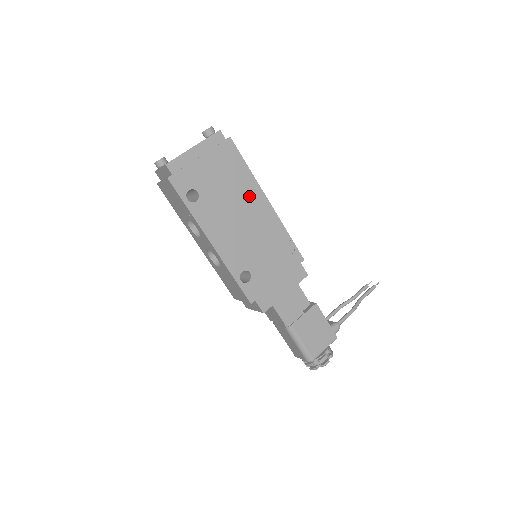
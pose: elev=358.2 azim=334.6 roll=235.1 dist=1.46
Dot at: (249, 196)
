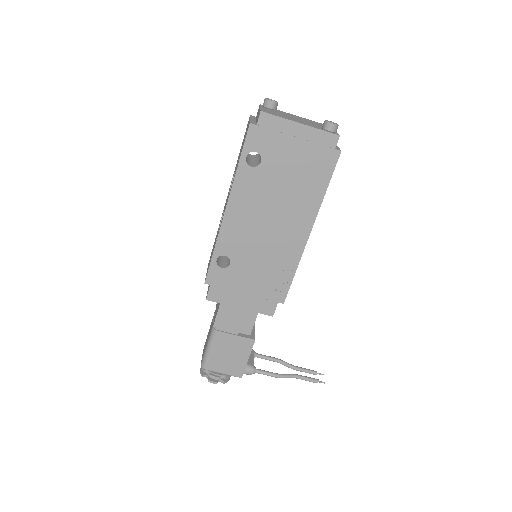
Dot at: (299, 211)
